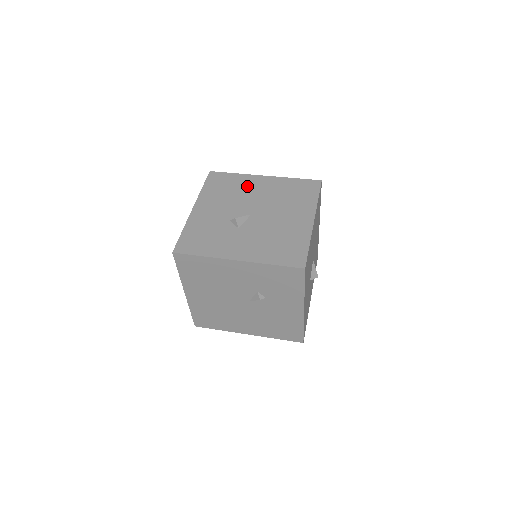
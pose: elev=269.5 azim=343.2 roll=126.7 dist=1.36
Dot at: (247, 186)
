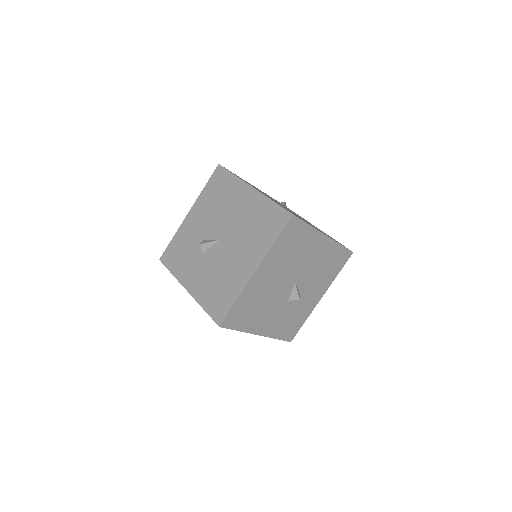
Dot at: (233, 198)
